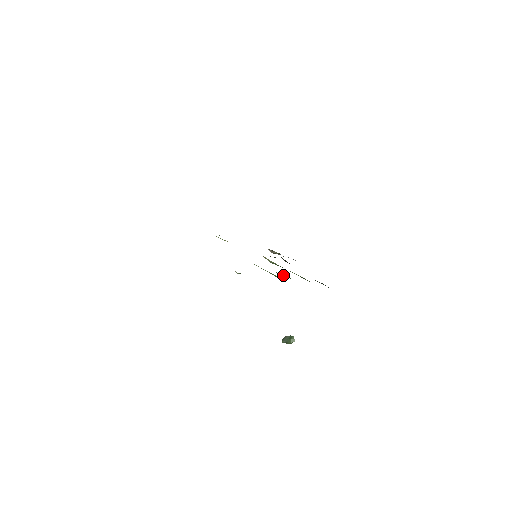
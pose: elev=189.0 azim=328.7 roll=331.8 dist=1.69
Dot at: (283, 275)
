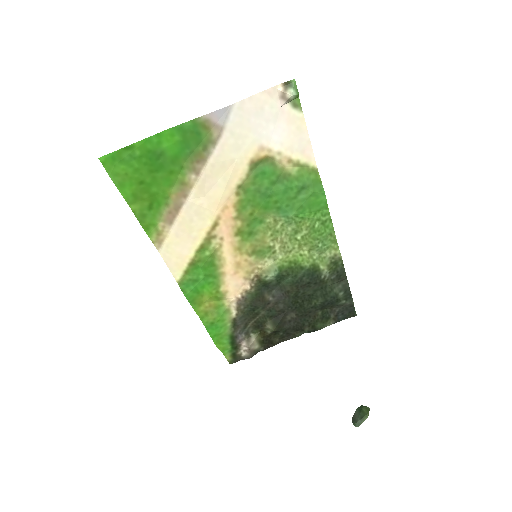
Dot at: (310, 213)
